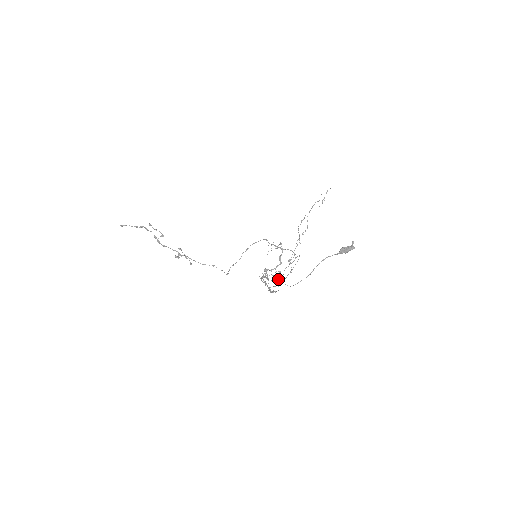
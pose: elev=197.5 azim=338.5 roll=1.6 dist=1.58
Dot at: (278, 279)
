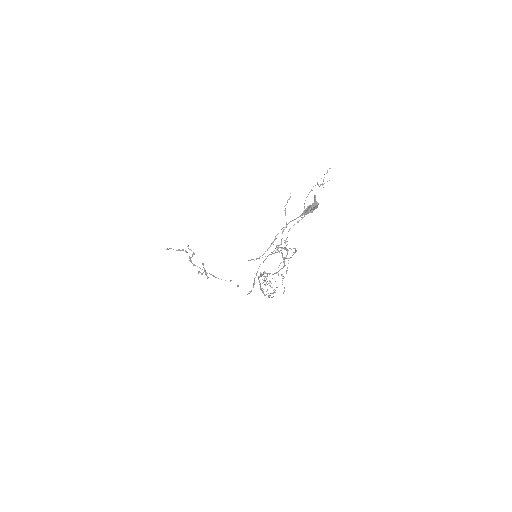
Dot at: (264, 272)
